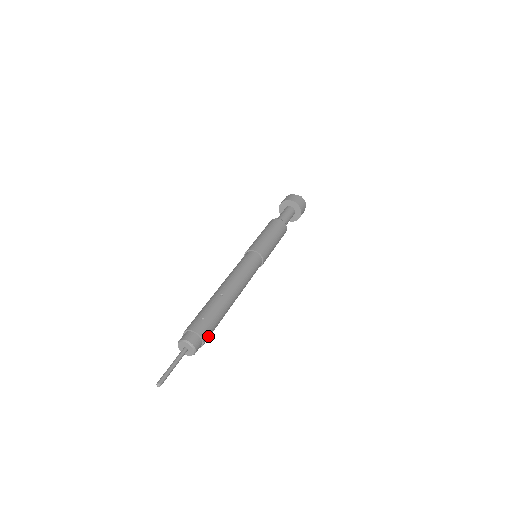
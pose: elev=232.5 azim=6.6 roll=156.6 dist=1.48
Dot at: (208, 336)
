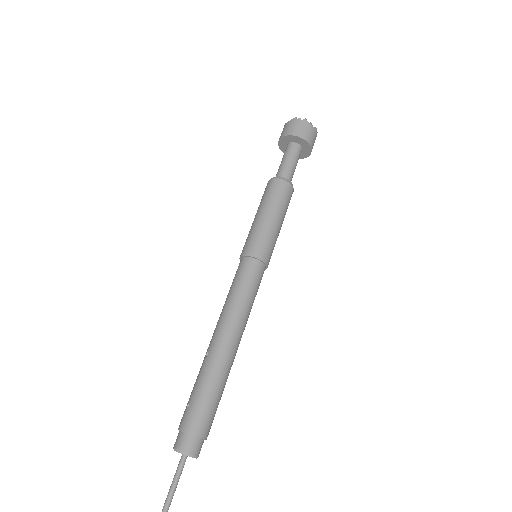
Dot at: (203, 423)
